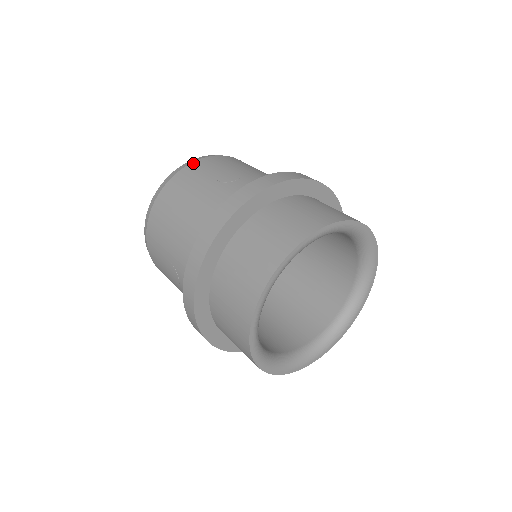
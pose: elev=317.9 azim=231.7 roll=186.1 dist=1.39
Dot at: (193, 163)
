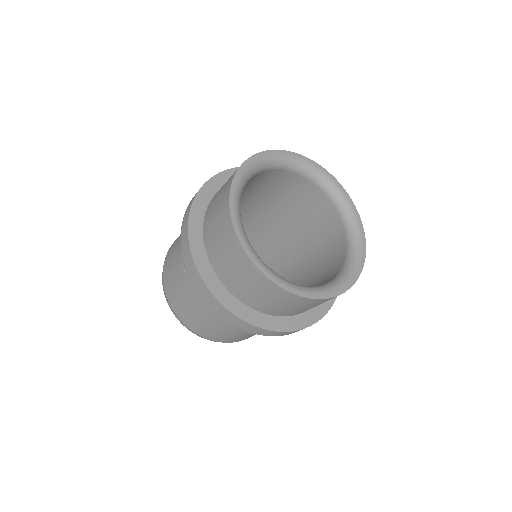
Dot at: occluded
